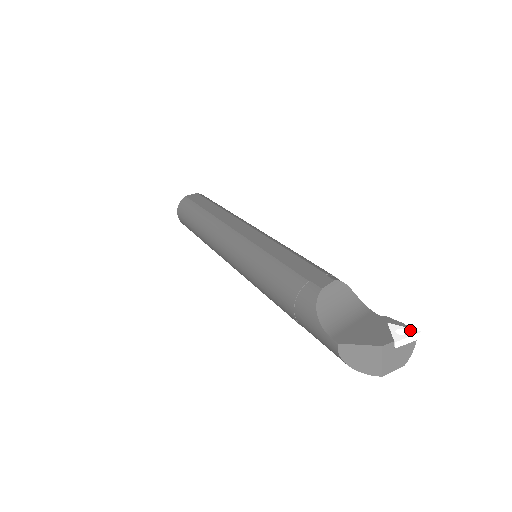
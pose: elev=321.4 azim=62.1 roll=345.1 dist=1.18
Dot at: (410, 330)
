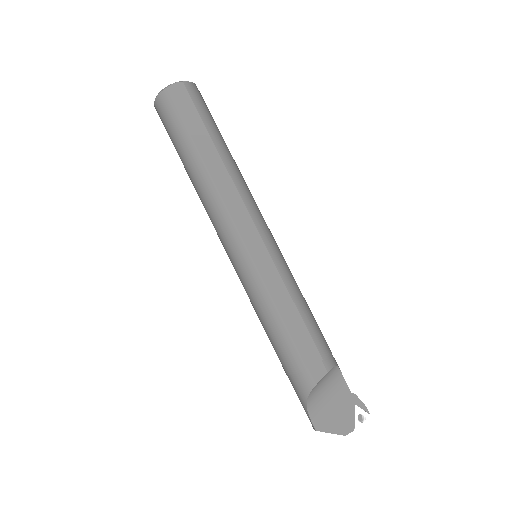
Dot at: (368, 416)
